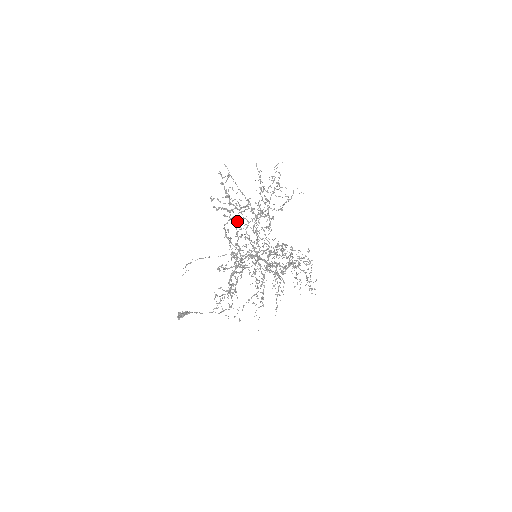
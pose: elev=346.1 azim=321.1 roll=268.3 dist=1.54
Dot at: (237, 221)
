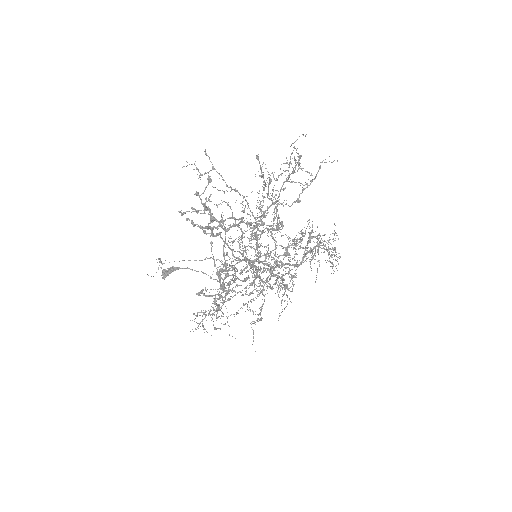
Dot at: (225, 234)
